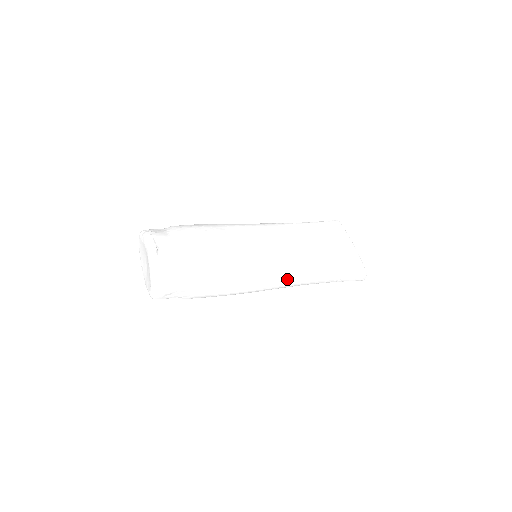
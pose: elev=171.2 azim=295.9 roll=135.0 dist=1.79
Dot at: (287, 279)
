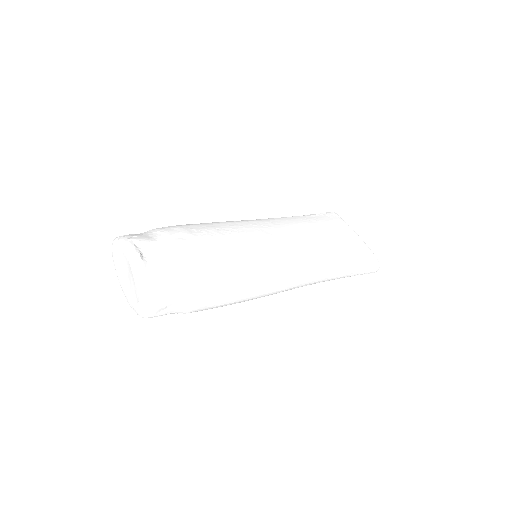
Dot at: (299, 276)
